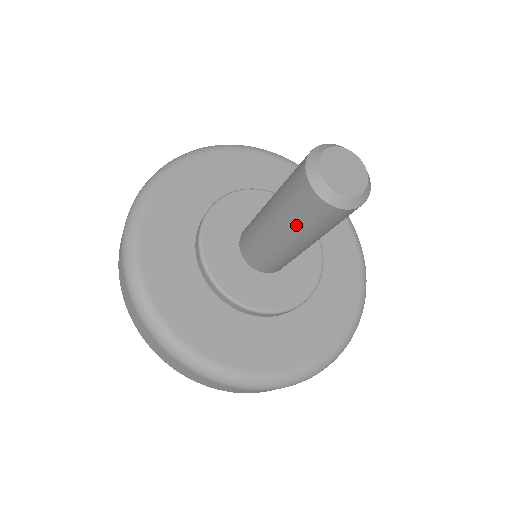
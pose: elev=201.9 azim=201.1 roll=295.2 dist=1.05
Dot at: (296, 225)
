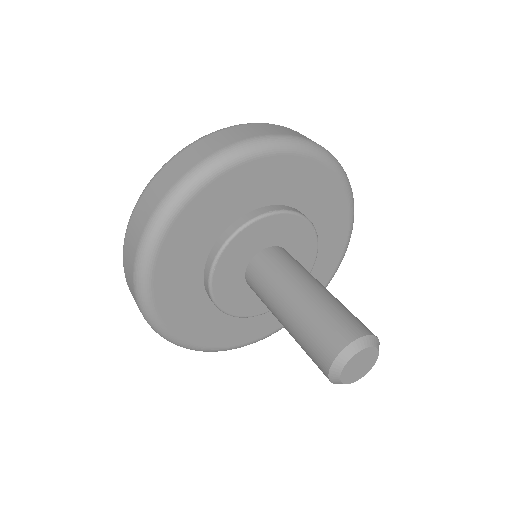
Dot at: occluded
